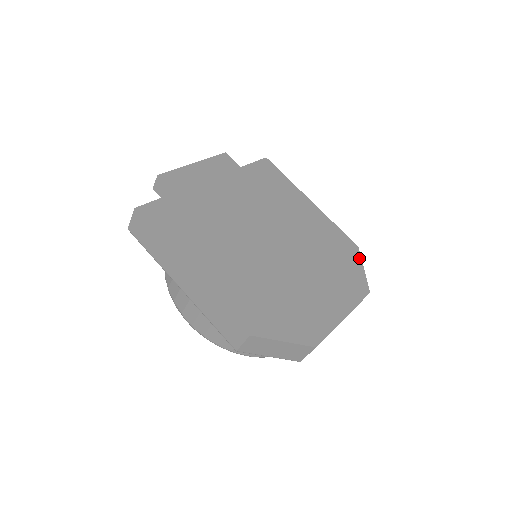
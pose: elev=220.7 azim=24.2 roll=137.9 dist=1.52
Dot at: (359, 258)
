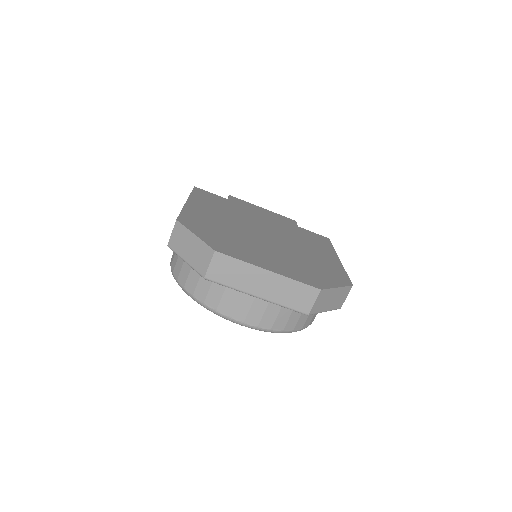
Dot at: (342, 285)
